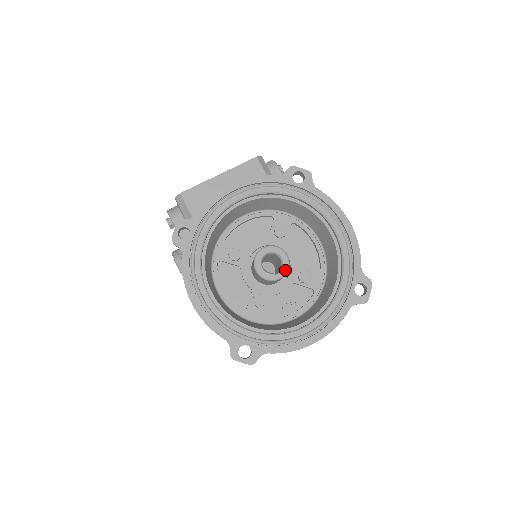
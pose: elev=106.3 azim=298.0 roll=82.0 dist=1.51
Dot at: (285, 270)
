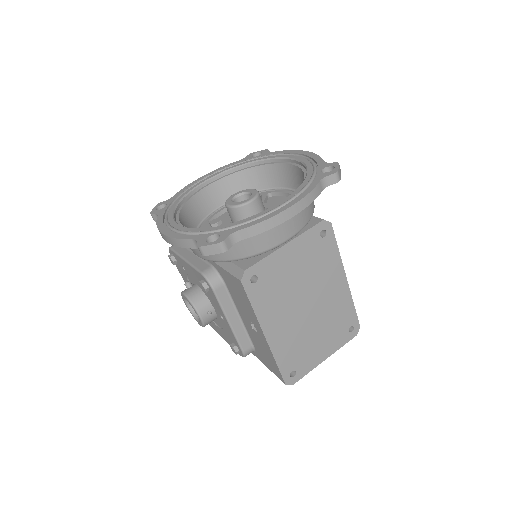
Dot at: (254, 195)
